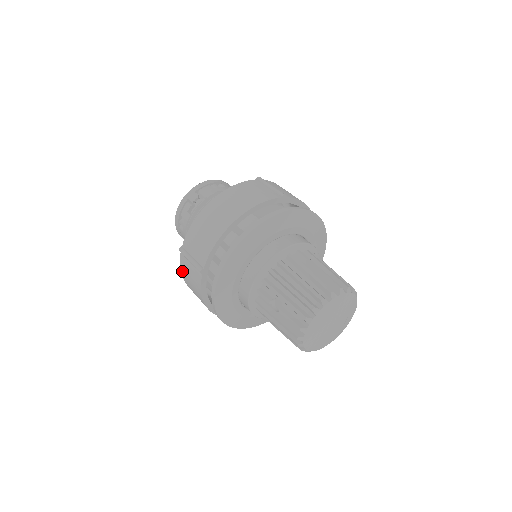
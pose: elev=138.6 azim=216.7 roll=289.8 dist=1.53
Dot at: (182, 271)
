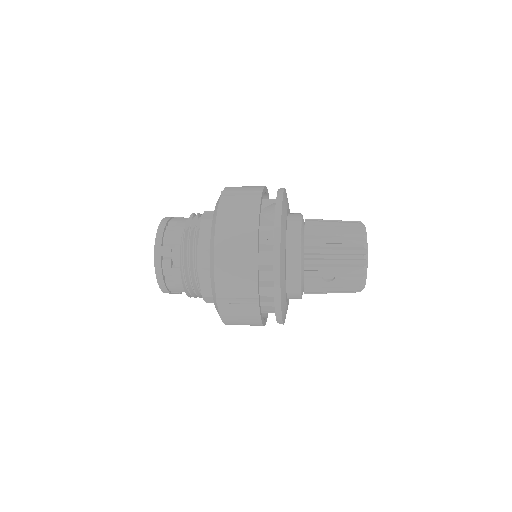
Dot at: (224, 317)
